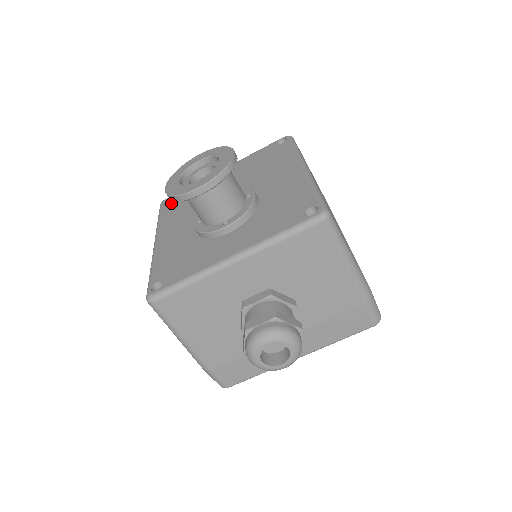
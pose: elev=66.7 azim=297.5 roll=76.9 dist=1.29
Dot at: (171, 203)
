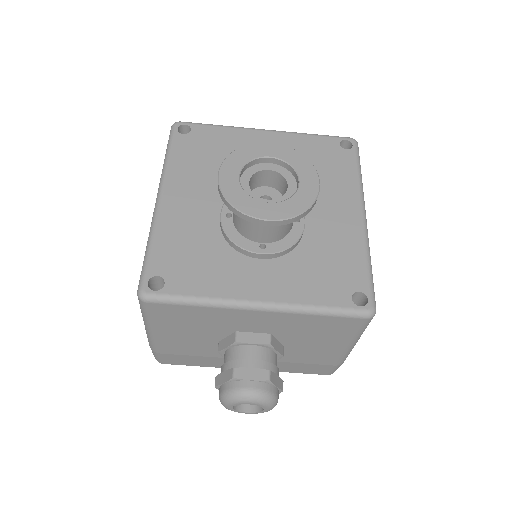
Dot at: (190, 138)
